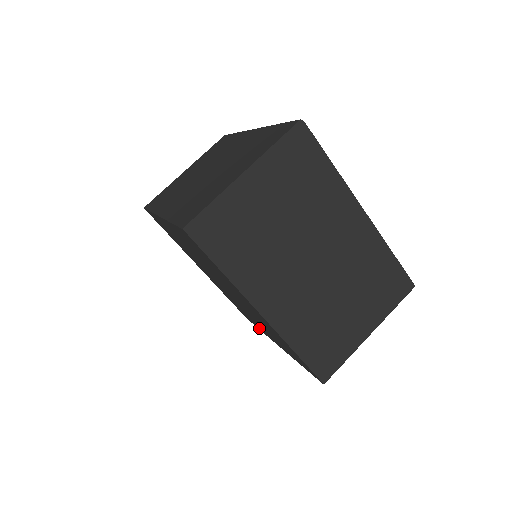
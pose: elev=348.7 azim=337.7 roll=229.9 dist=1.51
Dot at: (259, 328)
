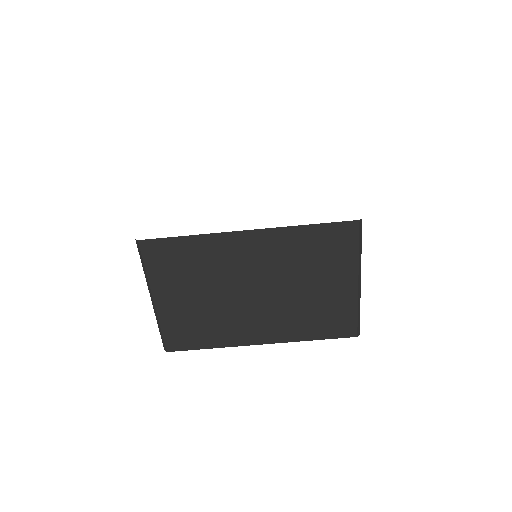
Dot at: occluded
